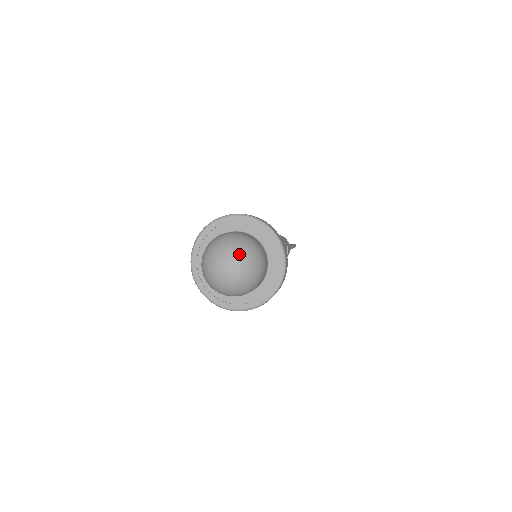
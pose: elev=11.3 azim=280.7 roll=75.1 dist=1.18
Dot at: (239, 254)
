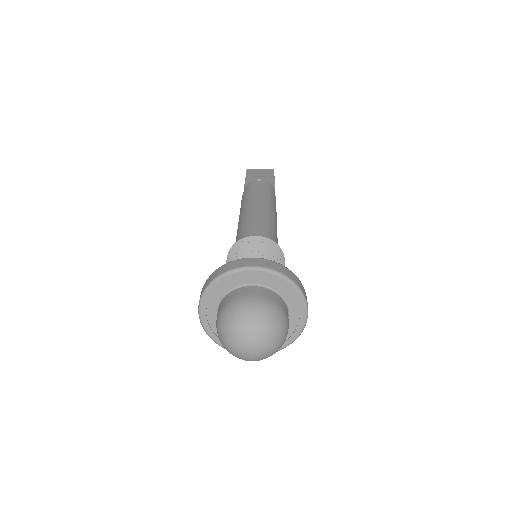
Dot at: (266, 334)
